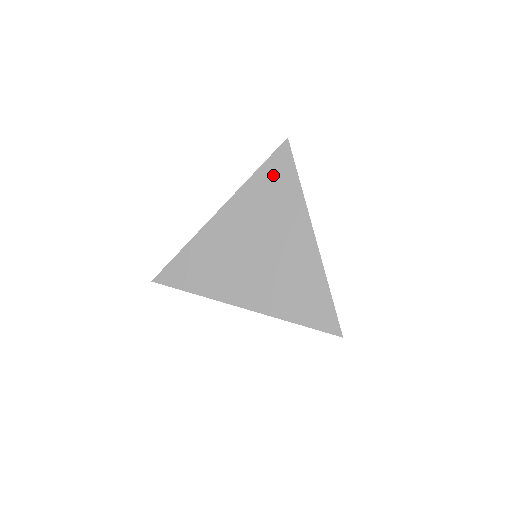
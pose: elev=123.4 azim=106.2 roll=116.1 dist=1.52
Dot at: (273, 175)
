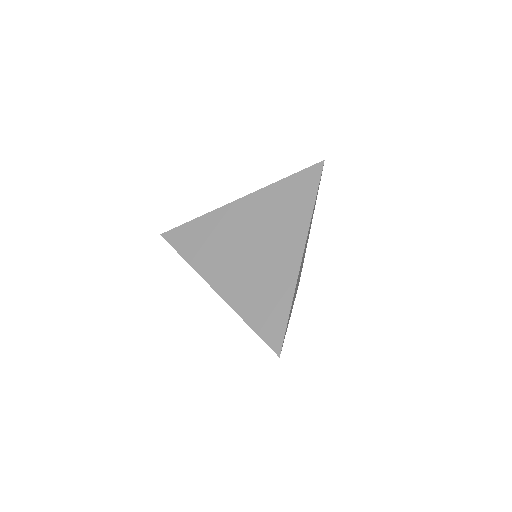
Dot at: (296, 187)
